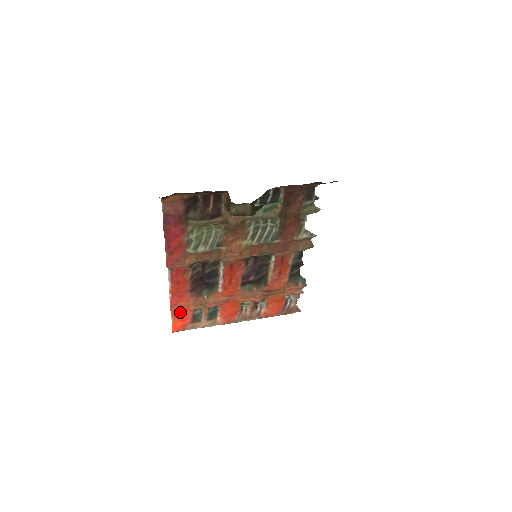
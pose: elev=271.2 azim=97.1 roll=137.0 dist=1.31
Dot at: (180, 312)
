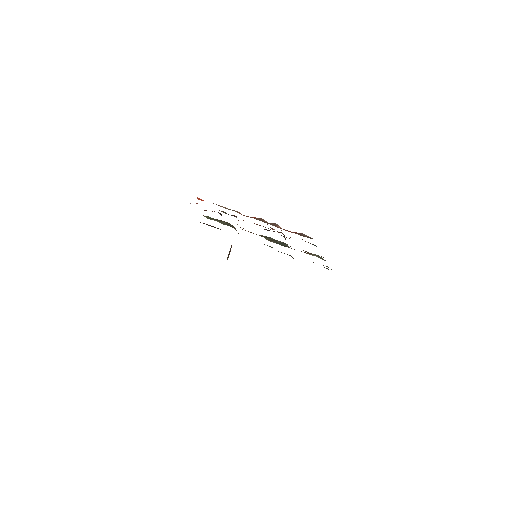
Dot at: occluded
